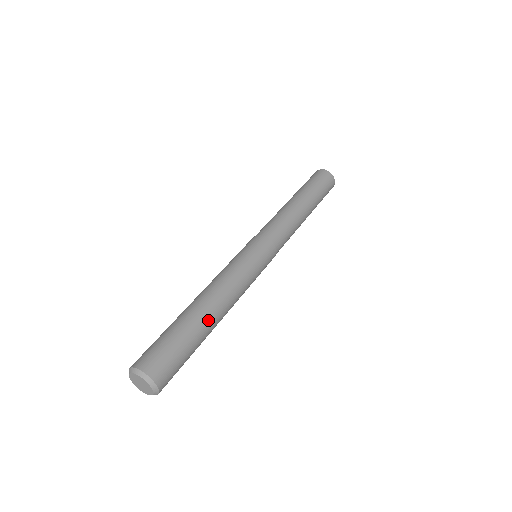
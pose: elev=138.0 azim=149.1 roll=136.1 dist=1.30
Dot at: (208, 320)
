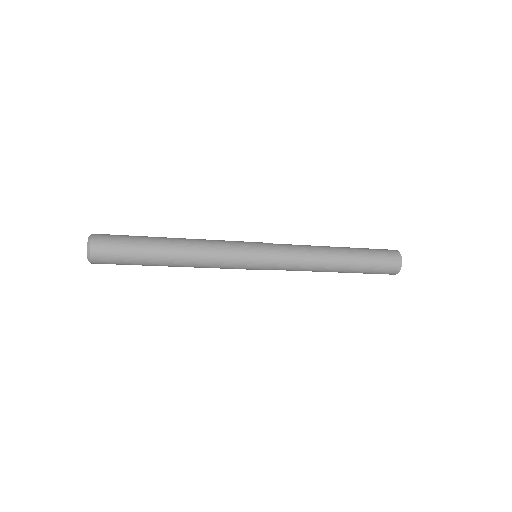
Dot at: (163, 238)
